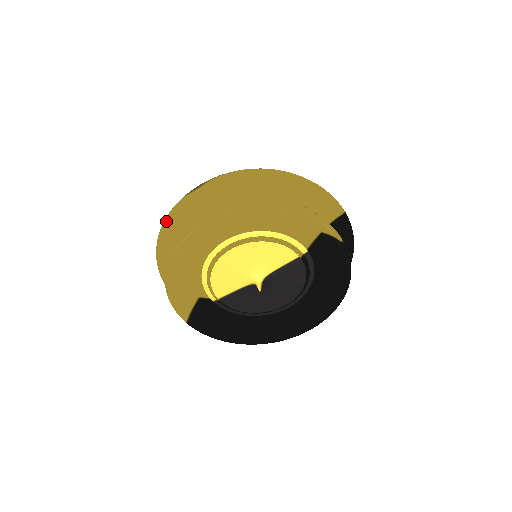
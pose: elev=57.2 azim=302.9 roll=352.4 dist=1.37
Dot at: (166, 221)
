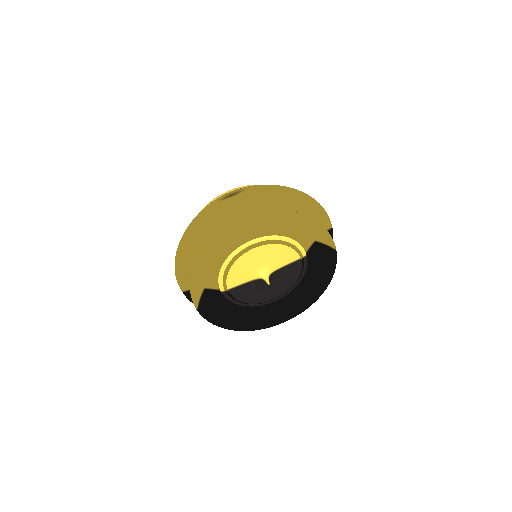
Dot at: (199, 220)
